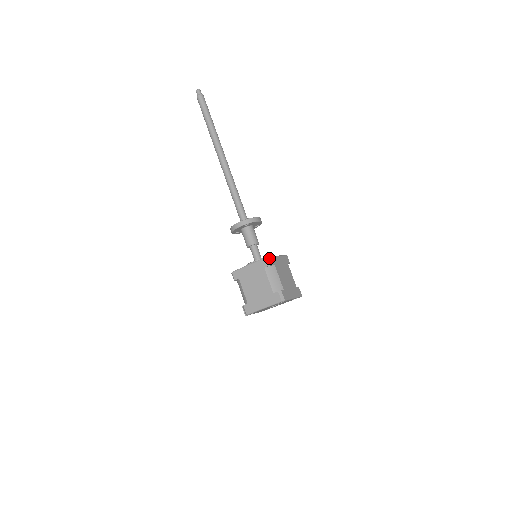
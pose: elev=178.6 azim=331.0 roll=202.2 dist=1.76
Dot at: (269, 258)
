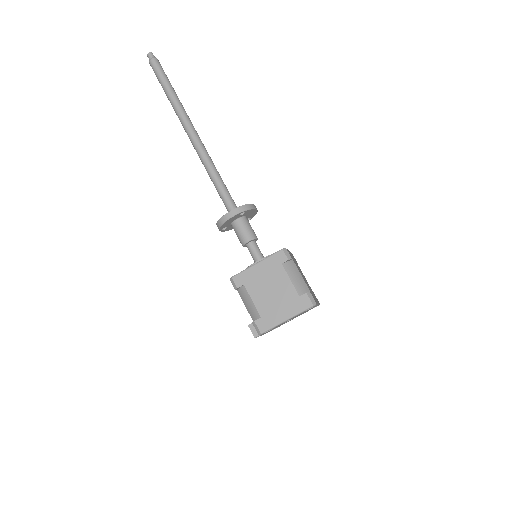
Dot at: (286, 250)
